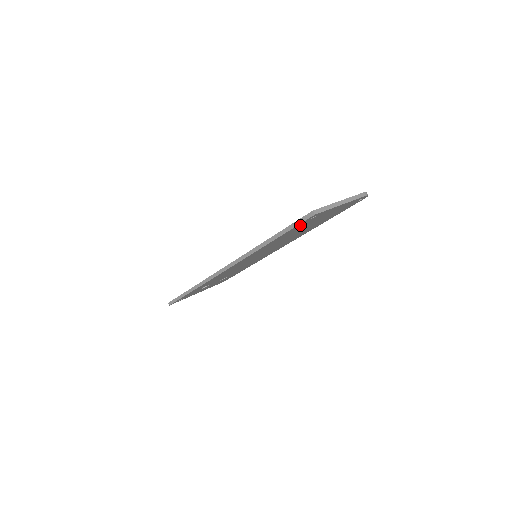
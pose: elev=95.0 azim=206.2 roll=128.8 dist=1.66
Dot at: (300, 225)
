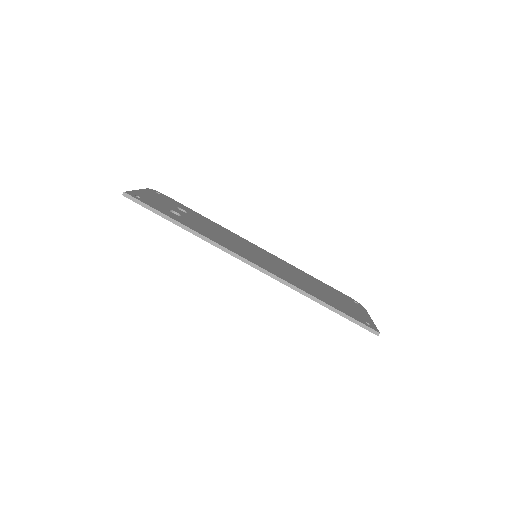
Dot at: occluded
